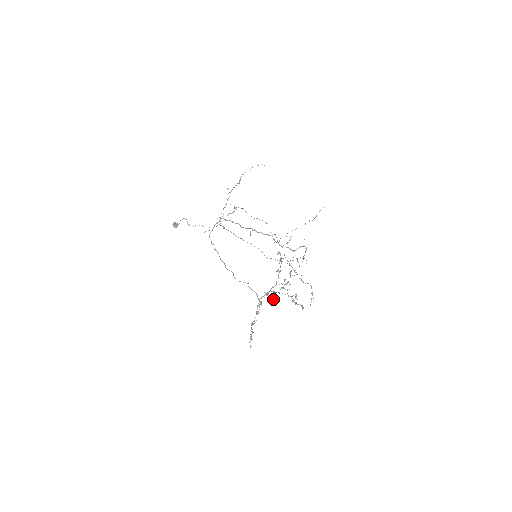
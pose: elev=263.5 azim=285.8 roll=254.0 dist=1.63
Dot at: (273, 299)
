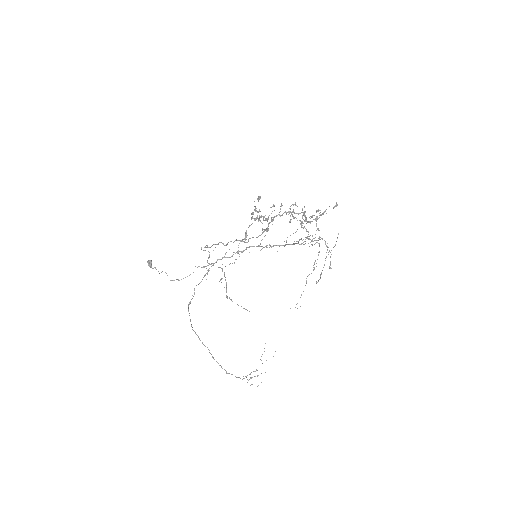
Dot at: (290, 222)
